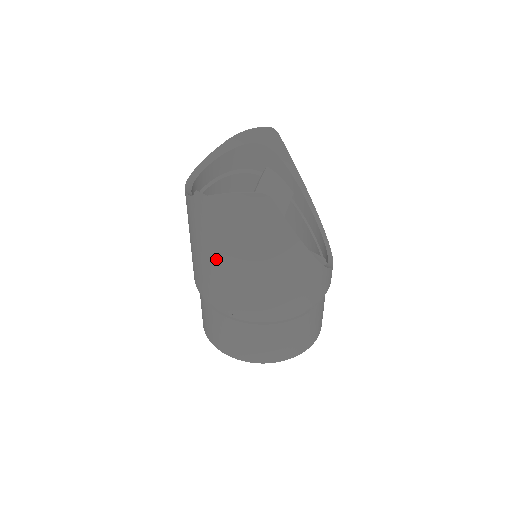
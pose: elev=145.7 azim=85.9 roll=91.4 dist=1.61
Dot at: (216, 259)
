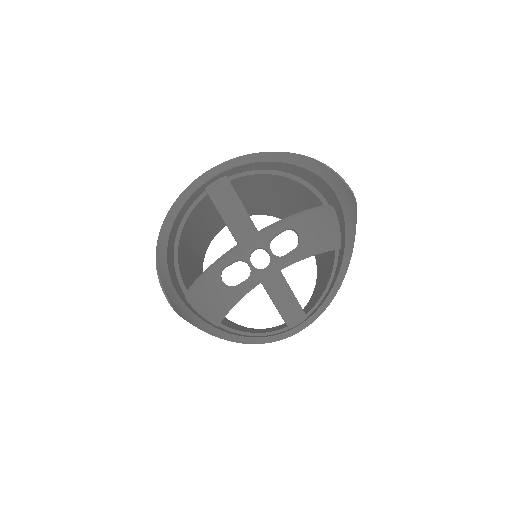
Dot at: occluded
